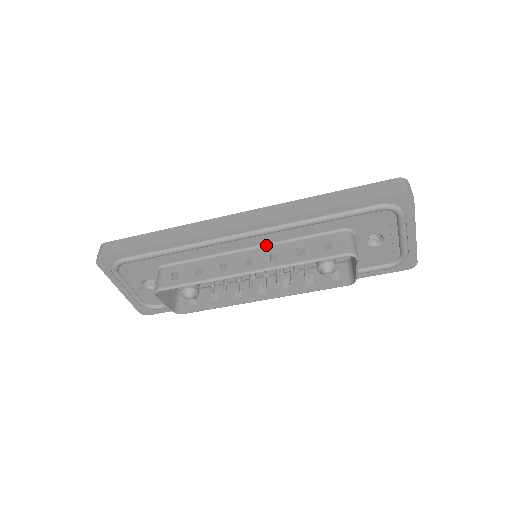
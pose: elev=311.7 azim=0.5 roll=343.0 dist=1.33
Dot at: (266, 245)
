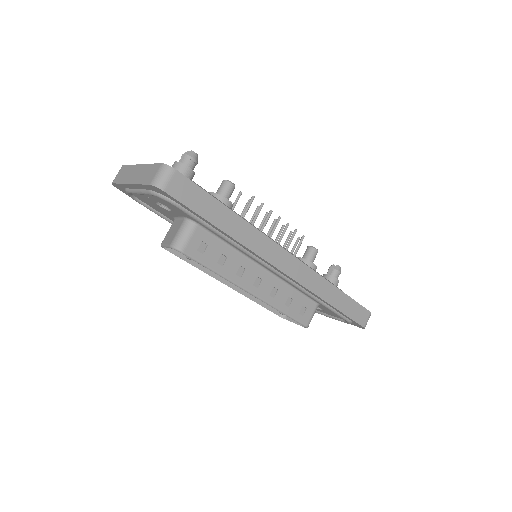
Dot at: (276, 276)
